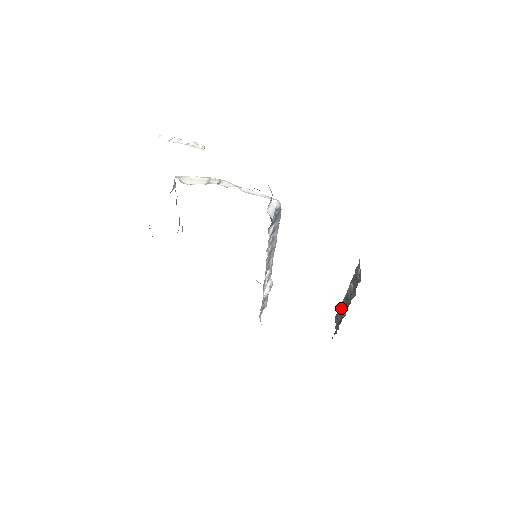
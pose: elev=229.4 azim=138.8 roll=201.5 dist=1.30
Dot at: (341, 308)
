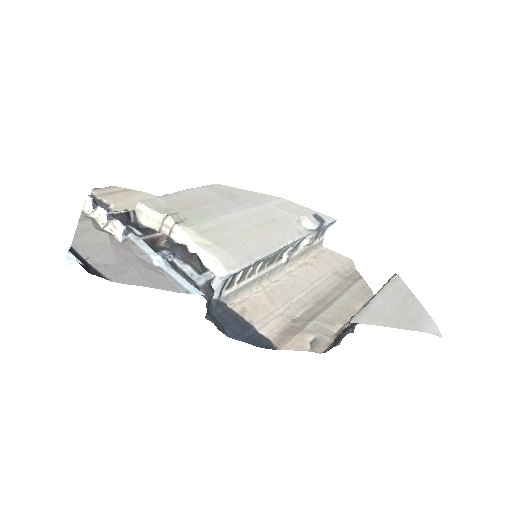
Dot at: occluded
